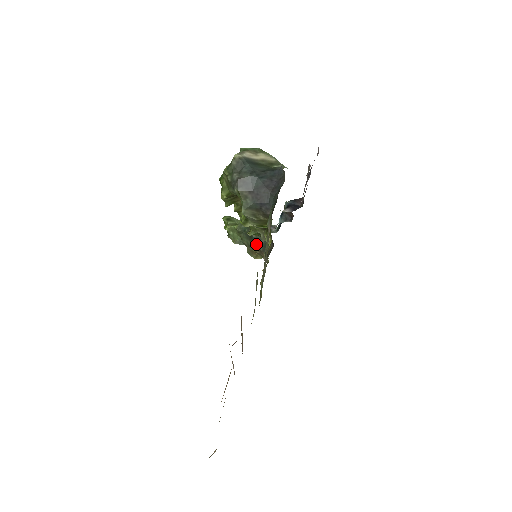
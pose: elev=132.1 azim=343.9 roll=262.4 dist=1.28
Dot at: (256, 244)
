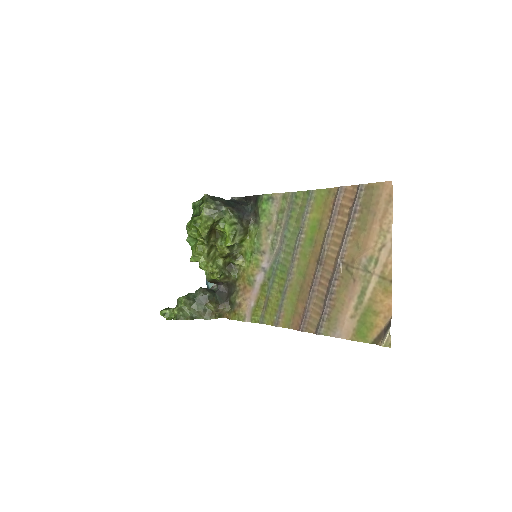
Dot at: (213, 301)
